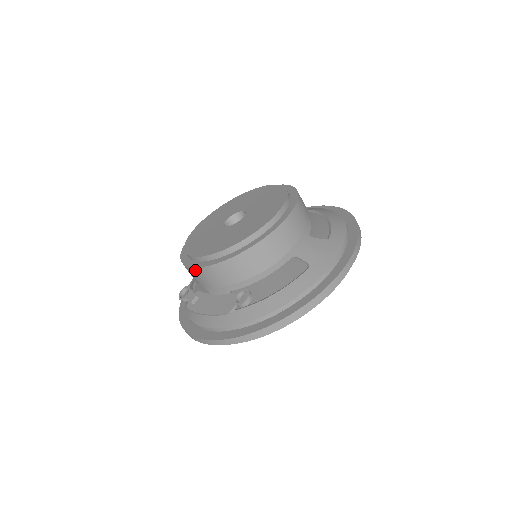
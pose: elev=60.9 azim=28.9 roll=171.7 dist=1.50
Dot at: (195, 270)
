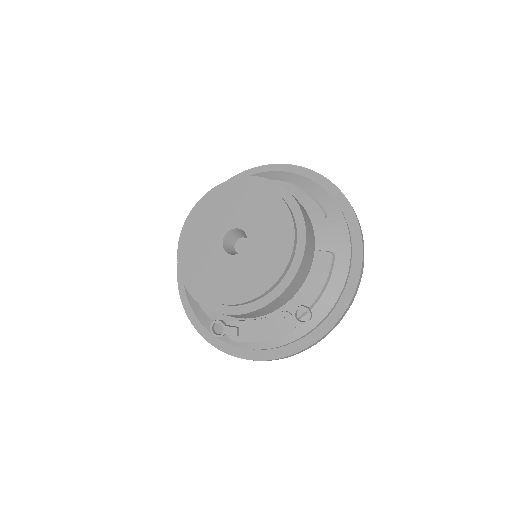
Dot at: (241, 315)
